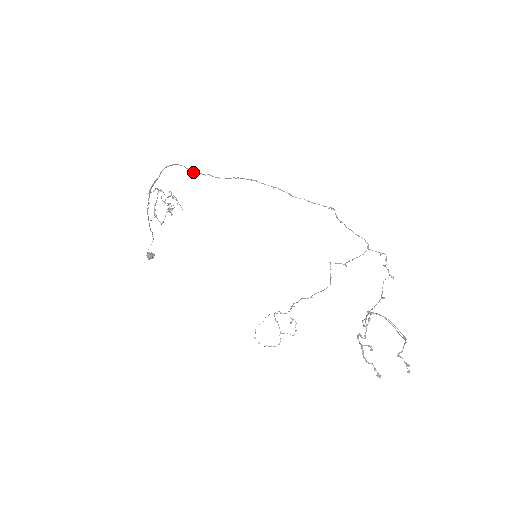
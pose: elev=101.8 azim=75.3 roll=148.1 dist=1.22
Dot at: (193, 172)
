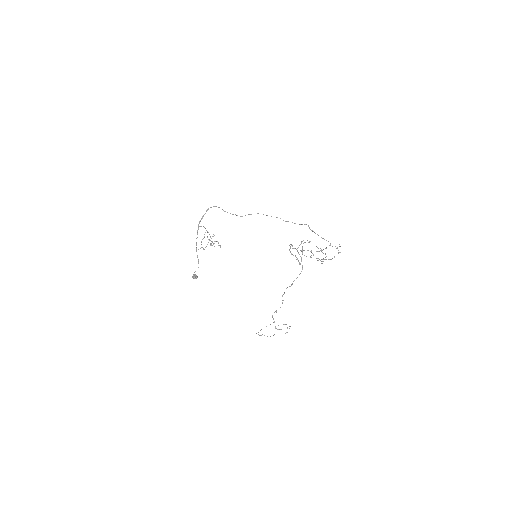
Dot at: occluded
